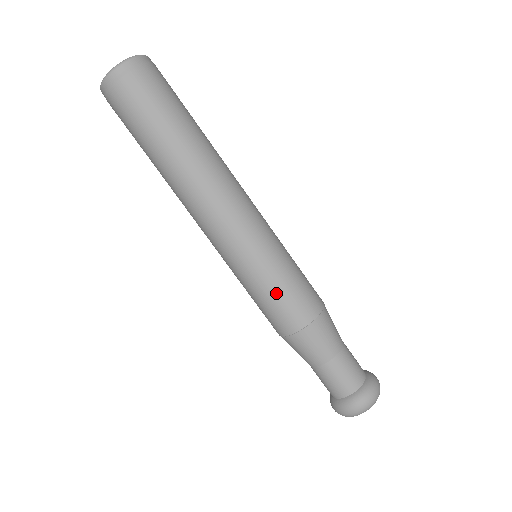
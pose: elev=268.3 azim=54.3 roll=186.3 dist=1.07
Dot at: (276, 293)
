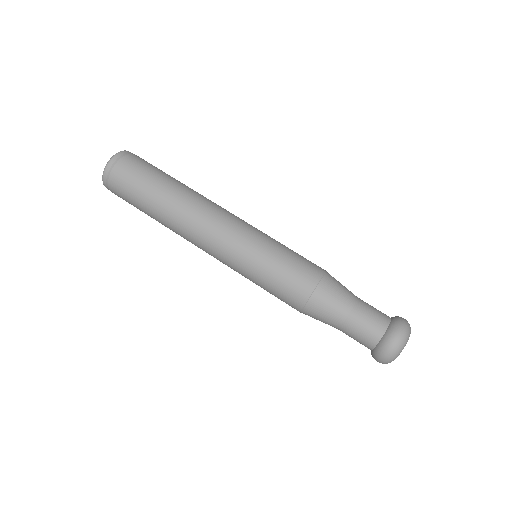
Dot at: (272, 284)
